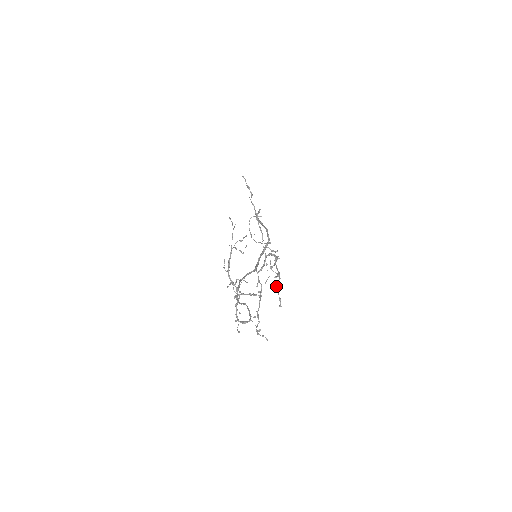
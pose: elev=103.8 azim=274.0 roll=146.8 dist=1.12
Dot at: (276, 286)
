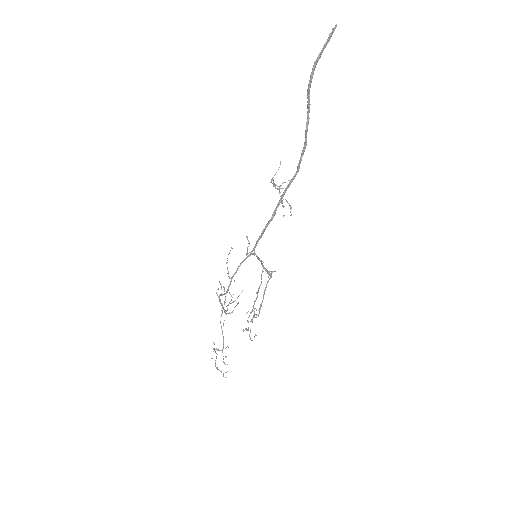
Dot at: occluded
